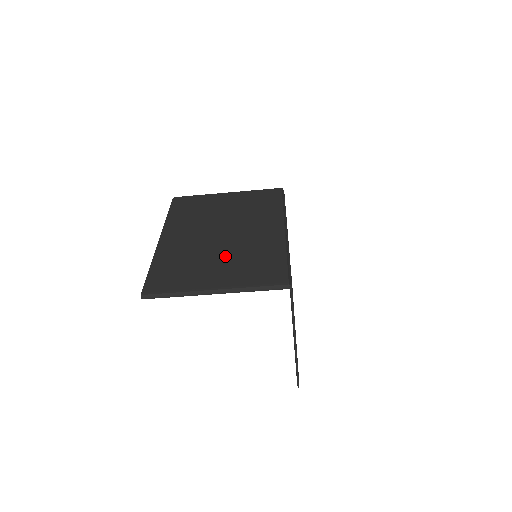
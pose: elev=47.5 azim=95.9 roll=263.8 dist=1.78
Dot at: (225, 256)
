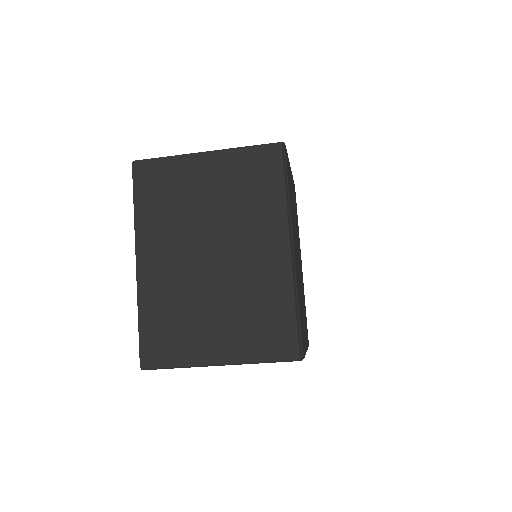
Dot at: (222, 304)
